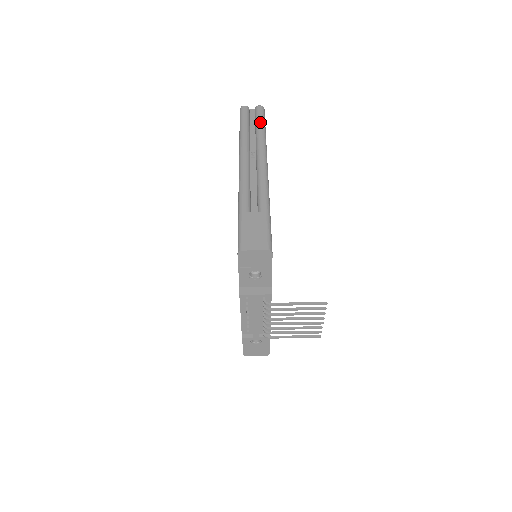
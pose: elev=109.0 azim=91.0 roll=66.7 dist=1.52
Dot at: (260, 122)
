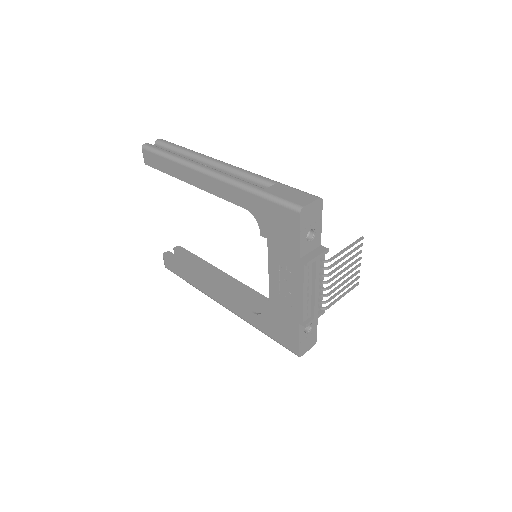
Dot at: (177, 146)
